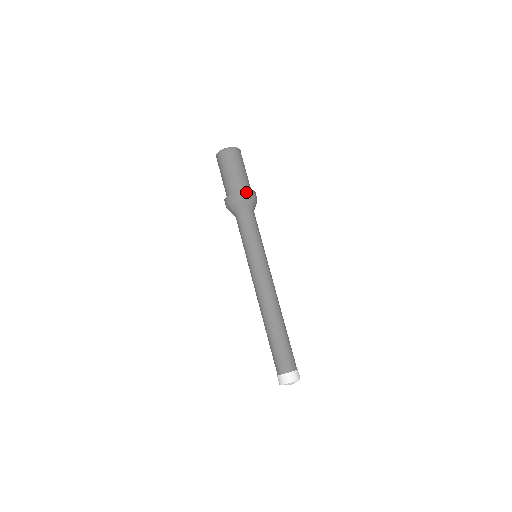
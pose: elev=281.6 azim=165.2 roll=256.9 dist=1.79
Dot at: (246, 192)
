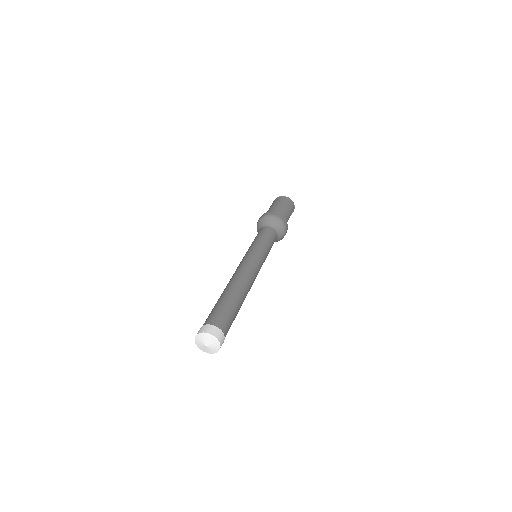
Dot at: (282, 217)
